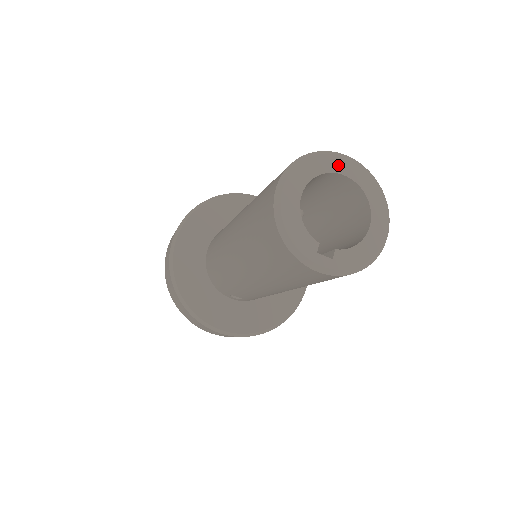
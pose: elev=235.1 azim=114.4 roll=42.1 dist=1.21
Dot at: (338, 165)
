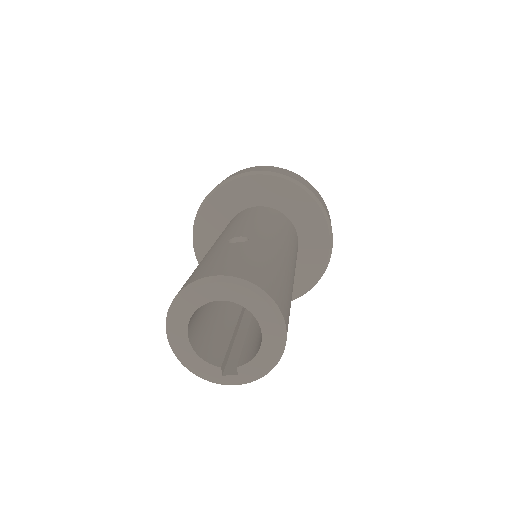
Dot at: (208, 294)
